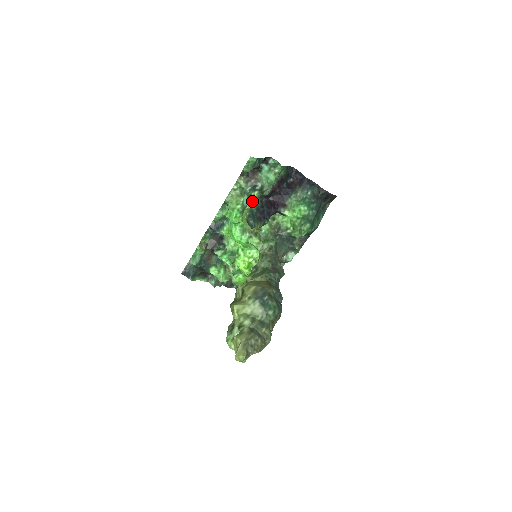
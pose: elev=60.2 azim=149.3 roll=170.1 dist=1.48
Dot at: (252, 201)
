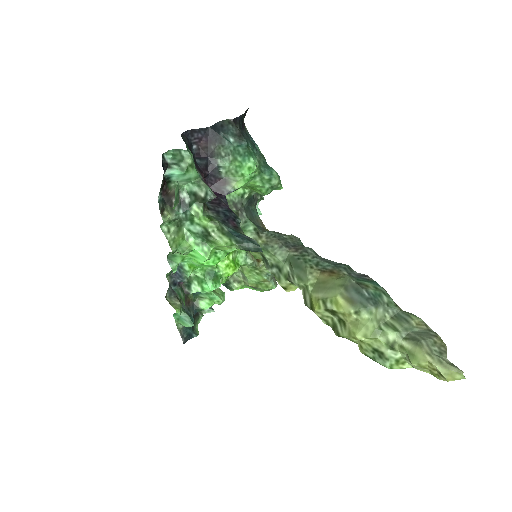
Dot at: (210, 223)
